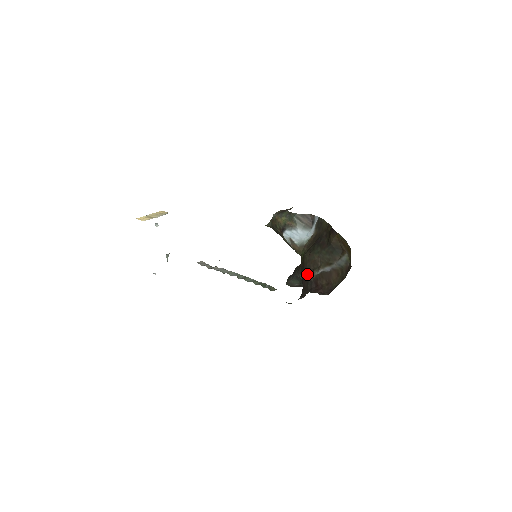
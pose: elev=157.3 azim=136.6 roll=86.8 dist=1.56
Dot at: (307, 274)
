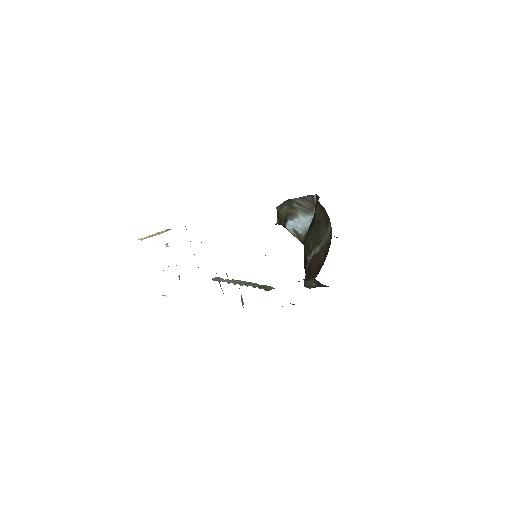
Dot at: (304, 263)
